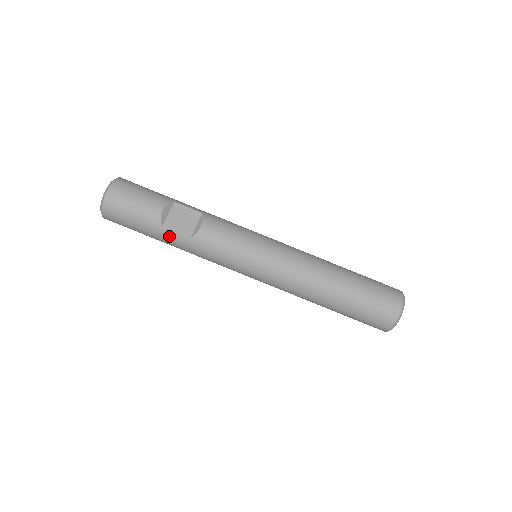
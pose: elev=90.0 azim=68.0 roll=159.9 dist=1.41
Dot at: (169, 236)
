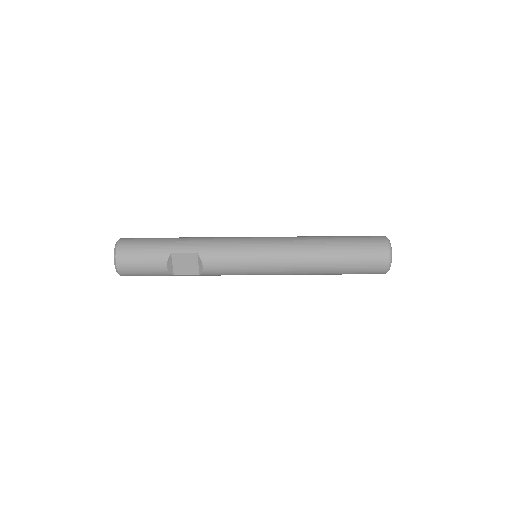
Dot at: occluded
